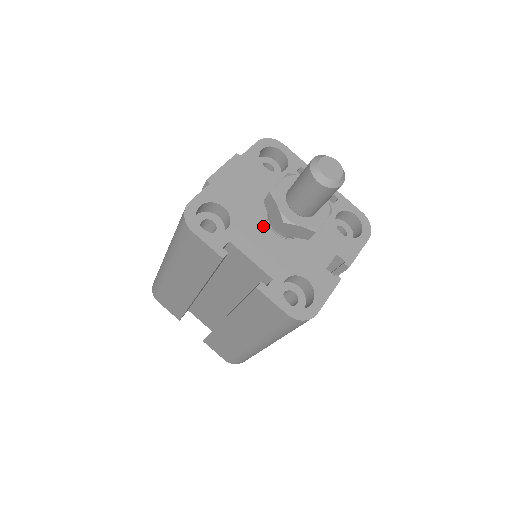
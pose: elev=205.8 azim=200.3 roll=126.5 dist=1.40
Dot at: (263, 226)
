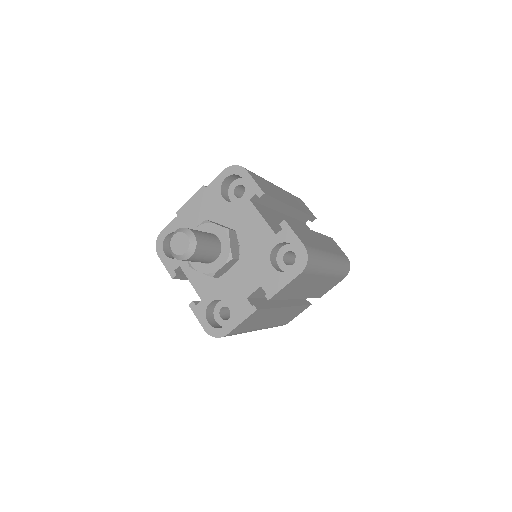
Dot at: occluded
